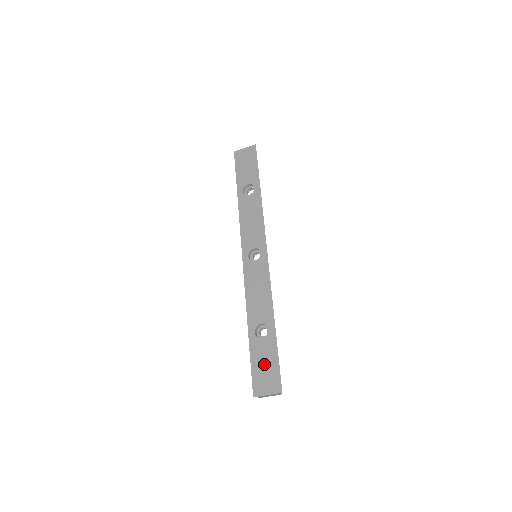
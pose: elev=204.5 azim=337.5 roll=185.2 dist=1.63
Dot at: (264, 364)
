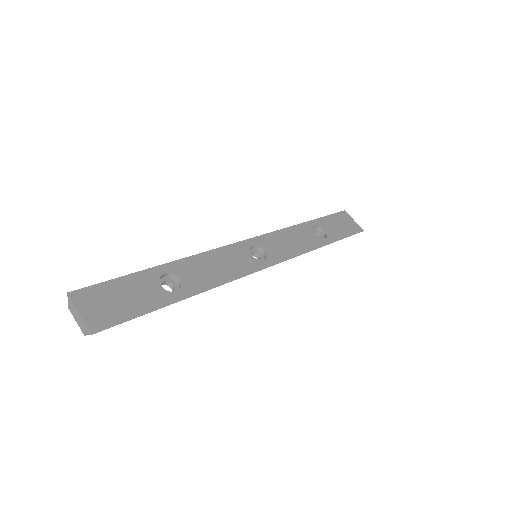
Dot at: (126, 296)
